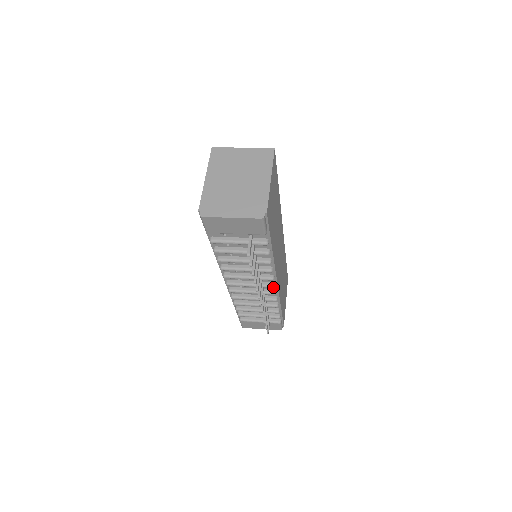
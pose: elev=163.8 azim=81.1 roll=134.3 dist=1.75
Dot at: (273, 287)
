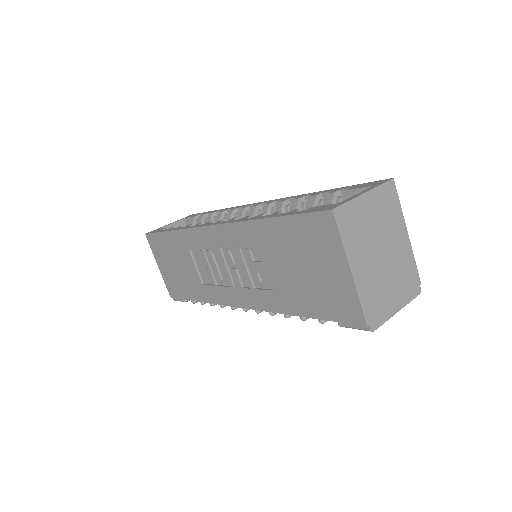
Dot at: occluded
